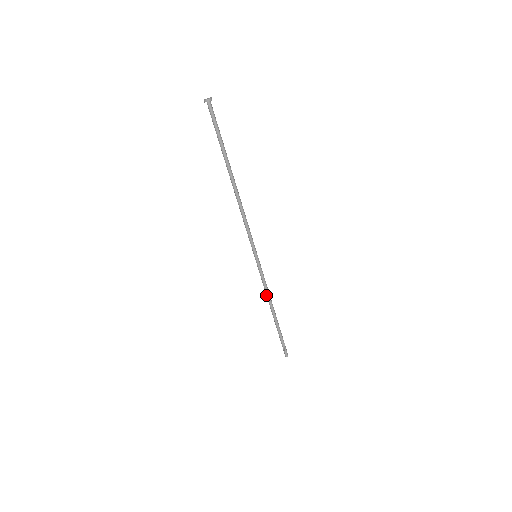
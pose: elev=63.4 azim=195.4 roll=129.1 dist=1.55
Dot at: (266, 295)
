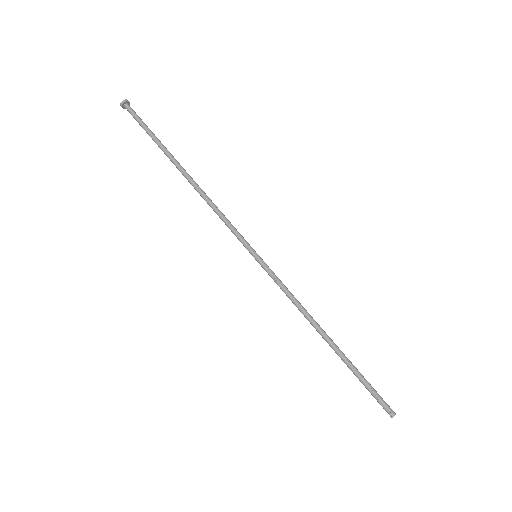
Dot at: (300, 311)
